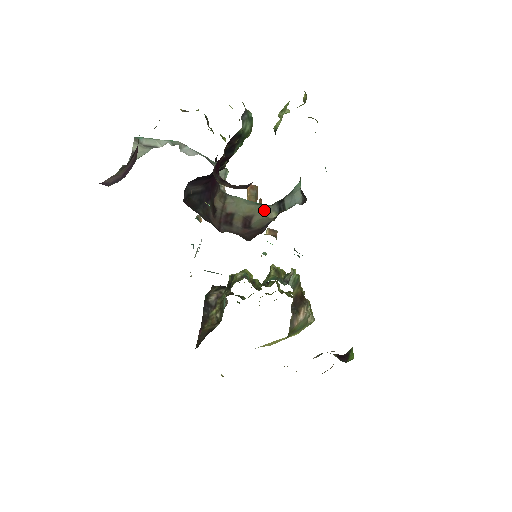
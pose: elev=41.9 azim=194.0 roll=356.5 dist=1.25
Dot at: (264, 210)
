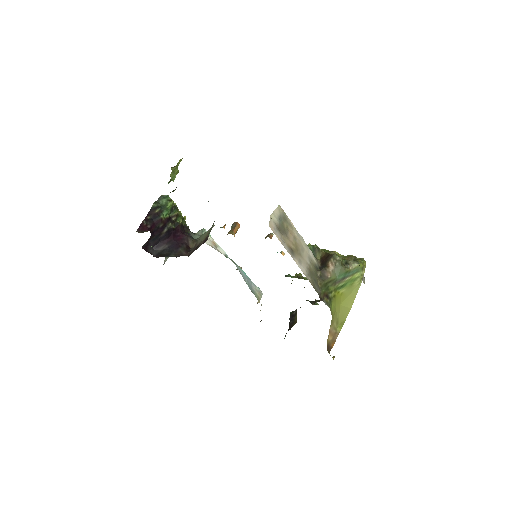
Dot at: (212, 227)
